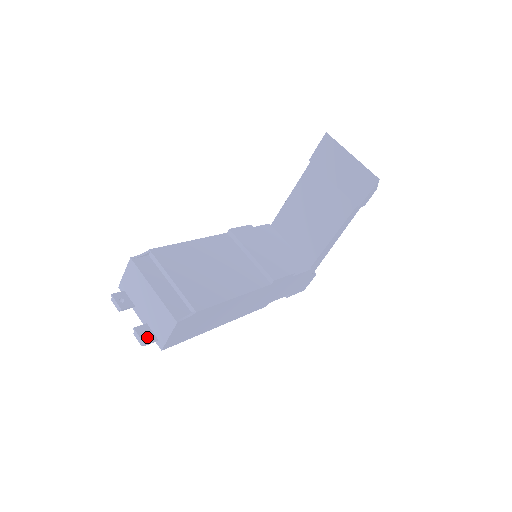
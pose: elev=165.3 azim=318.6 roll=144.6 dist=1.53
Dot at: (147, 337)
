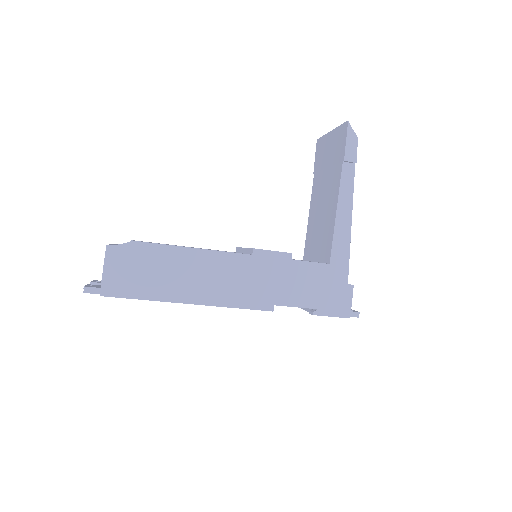
Dot at: (92, 286)
